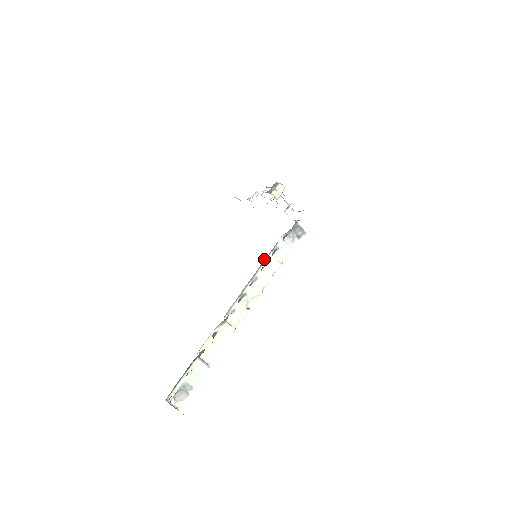
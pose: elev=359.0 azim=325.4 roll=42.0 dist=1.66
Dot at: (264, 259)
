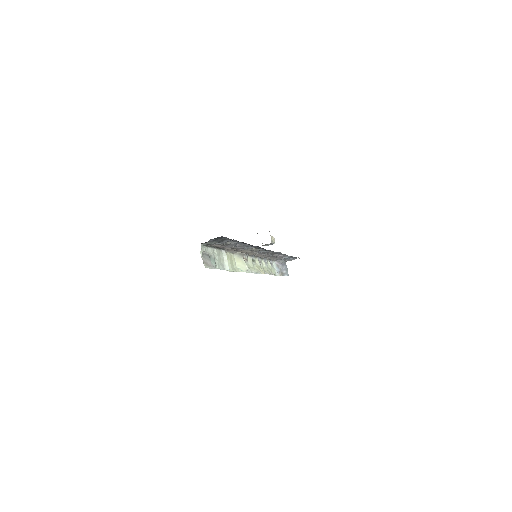
Dot at: (266, 258)
